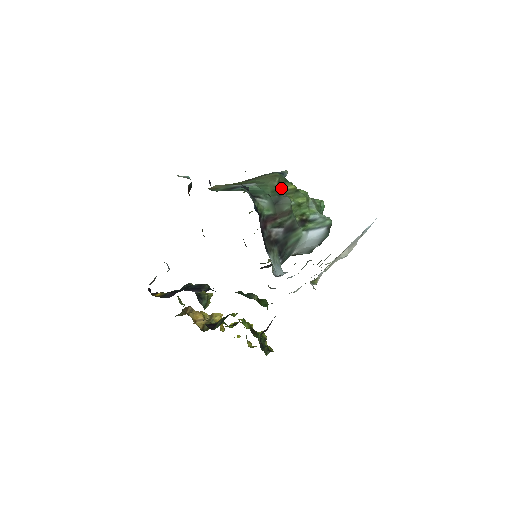
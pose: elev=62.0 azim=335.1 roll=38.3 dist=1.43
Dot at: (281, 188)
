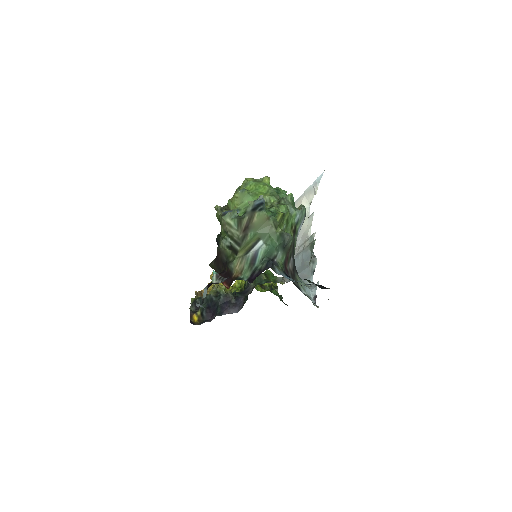
Dot at: (279, 230)
